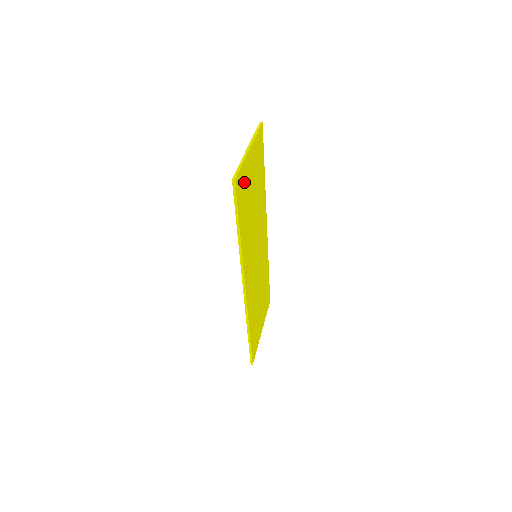
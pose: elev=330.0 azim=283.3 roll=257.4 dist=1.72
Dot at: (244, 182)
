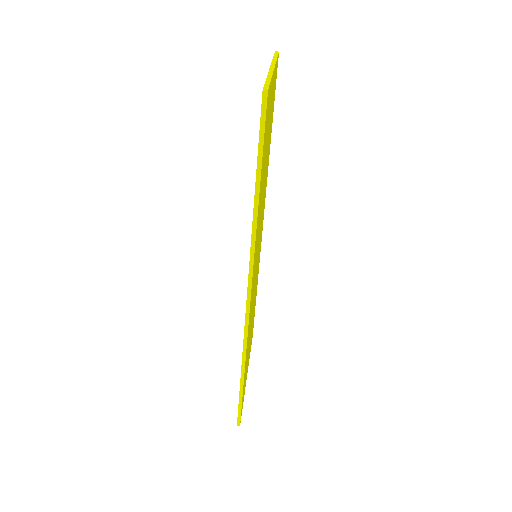
Dot at: (268, 114)
